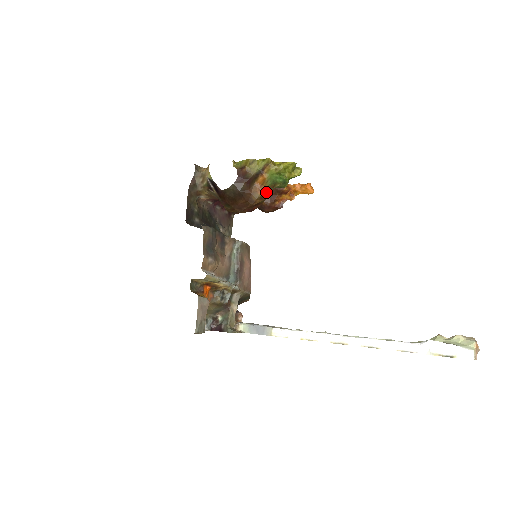
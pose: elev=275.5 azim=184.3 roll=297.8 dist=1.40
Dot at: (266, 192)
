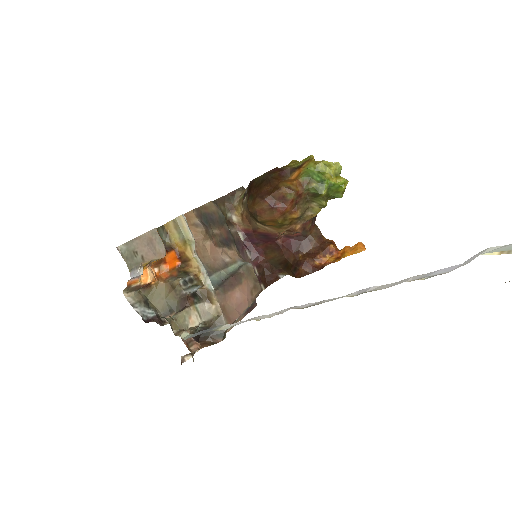
Dot at: (297, 186)
